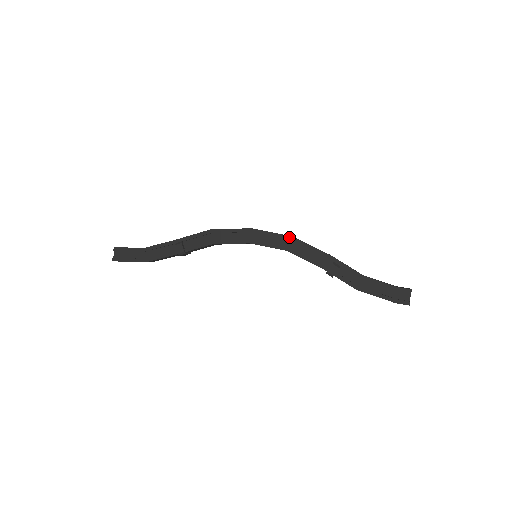
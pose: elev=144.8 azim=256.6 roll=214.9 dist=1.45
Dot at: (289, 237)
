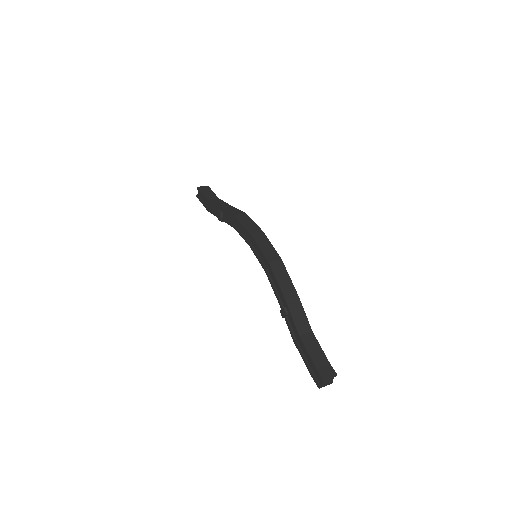
Dot at: (267, 261)
